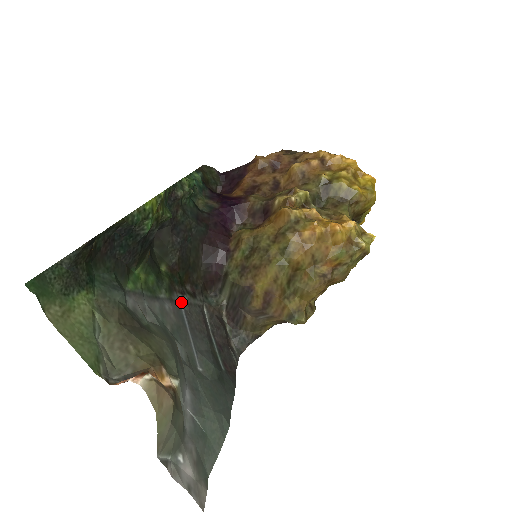
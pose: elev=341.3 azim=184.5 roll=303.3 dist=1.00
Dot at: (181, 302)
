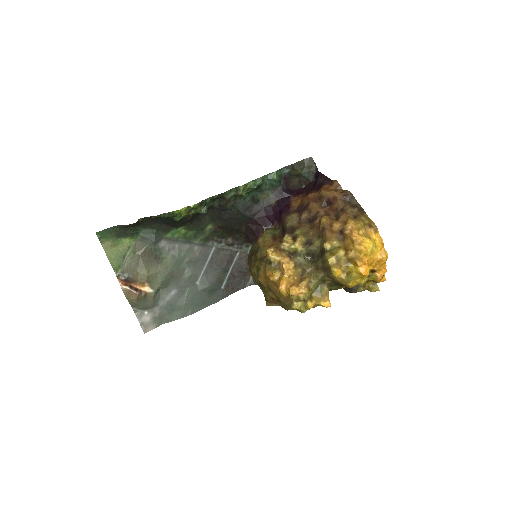
Dot at: (215, 246)
